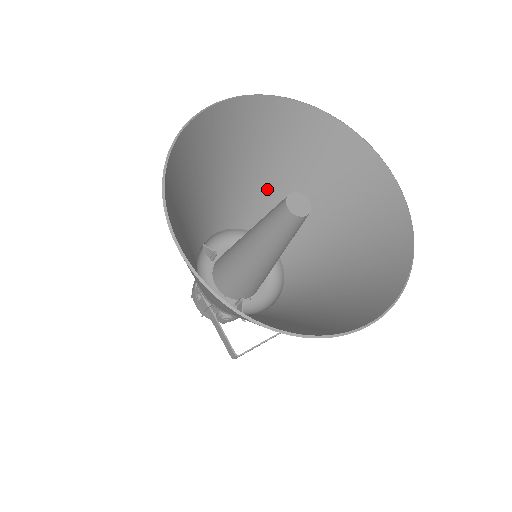
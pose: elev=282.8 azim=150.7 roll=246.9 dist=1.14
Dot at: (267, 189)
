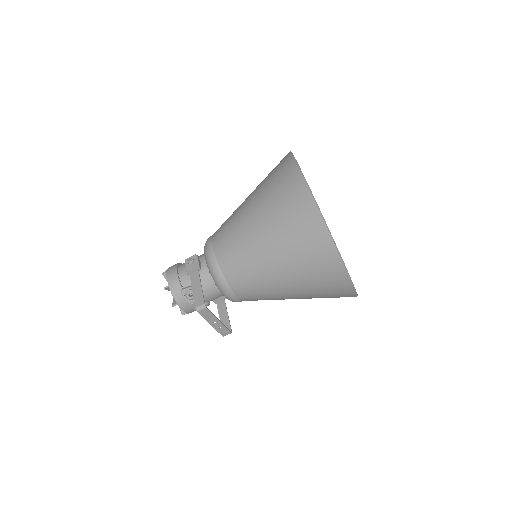
Dot at: occluded
